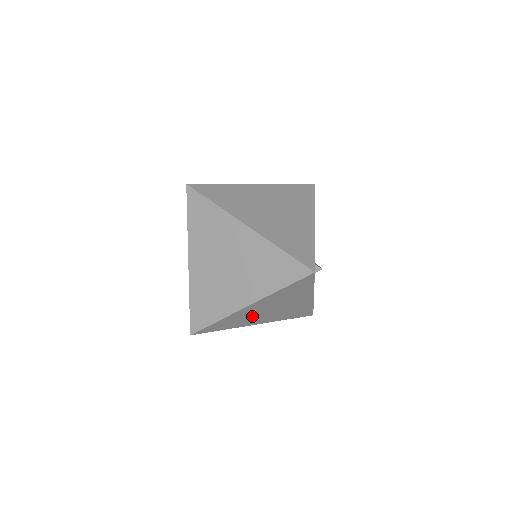
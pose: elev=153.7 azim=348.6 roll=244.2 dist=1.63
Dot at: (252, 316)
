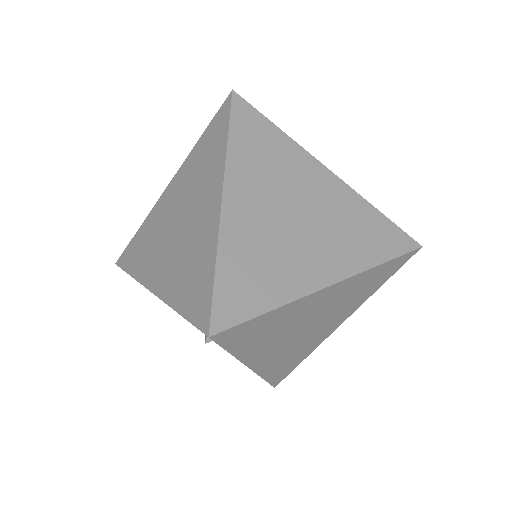
Dot at: (287, 330)
